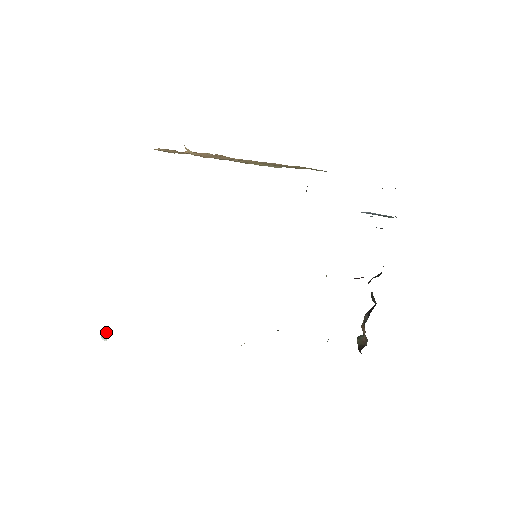
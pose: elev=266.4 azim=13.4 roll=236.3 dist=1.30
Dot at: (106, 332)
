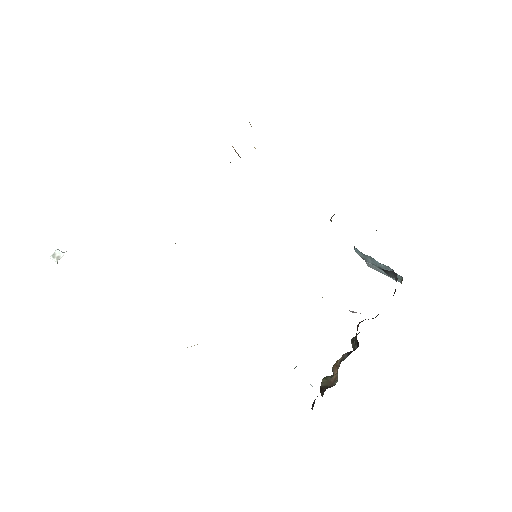
Dot at: occluded
